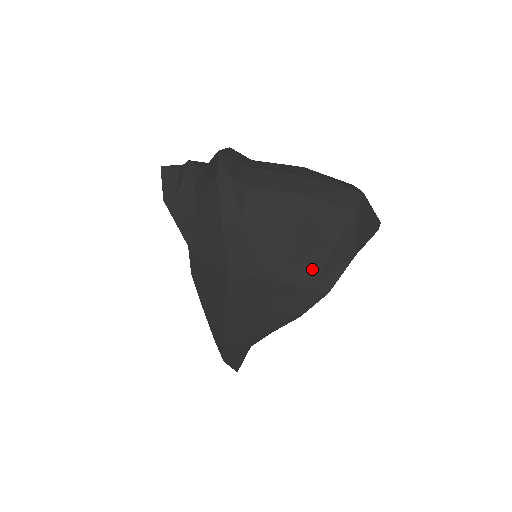
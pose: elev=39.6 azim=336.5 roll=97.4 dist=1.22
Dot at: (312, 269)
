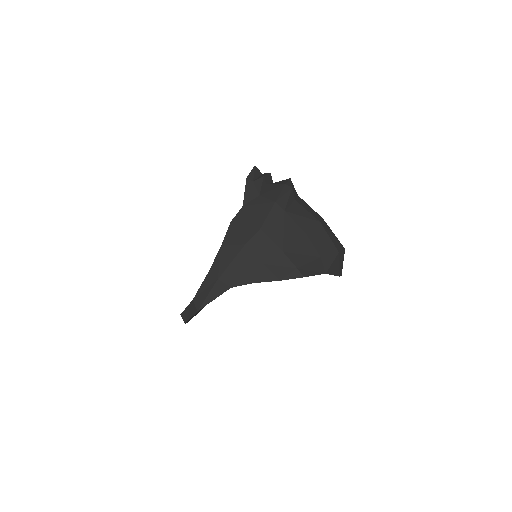
Dot at: (303, 259)
